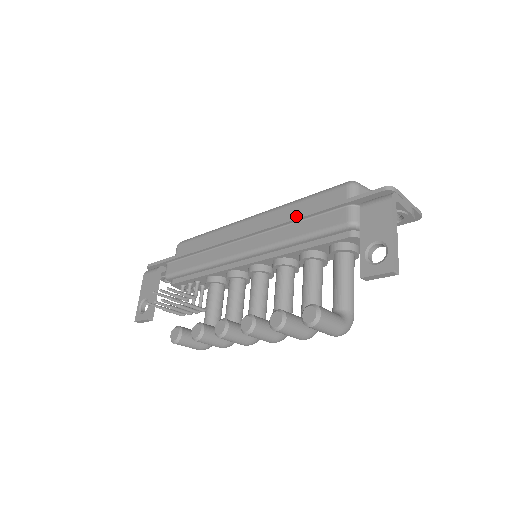
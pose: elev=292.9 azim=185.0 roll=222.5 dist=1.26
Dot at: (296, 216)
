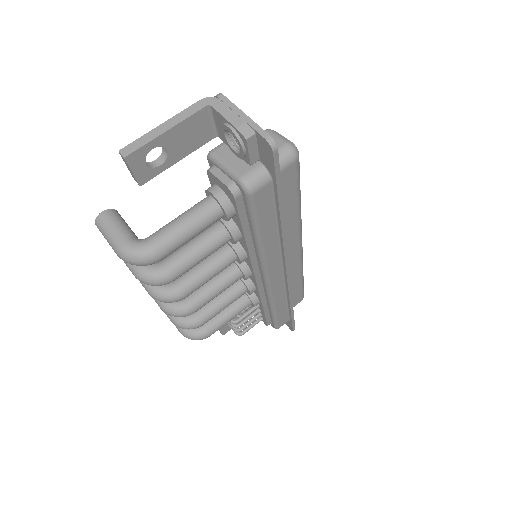
Dot at: occluded
